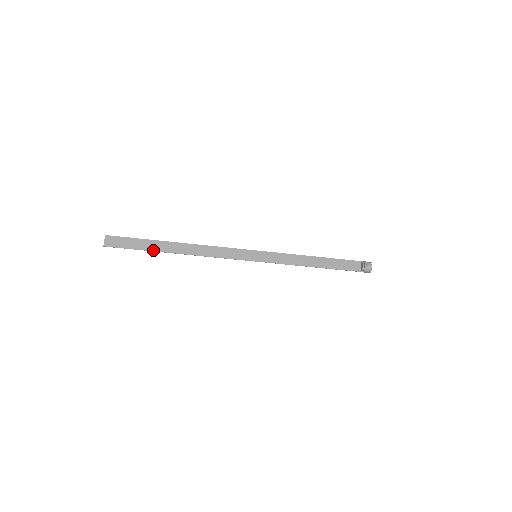
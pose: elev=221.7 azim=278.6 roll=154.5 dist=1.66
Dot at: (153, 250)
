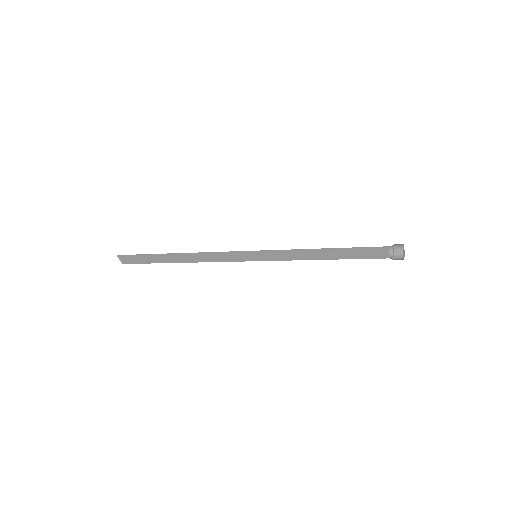
Dot at: (160, 262)
